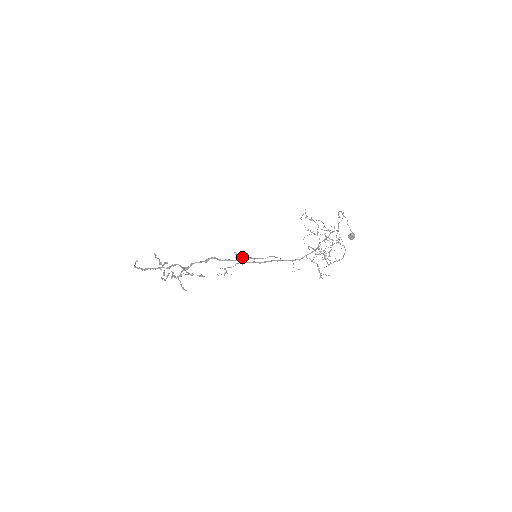
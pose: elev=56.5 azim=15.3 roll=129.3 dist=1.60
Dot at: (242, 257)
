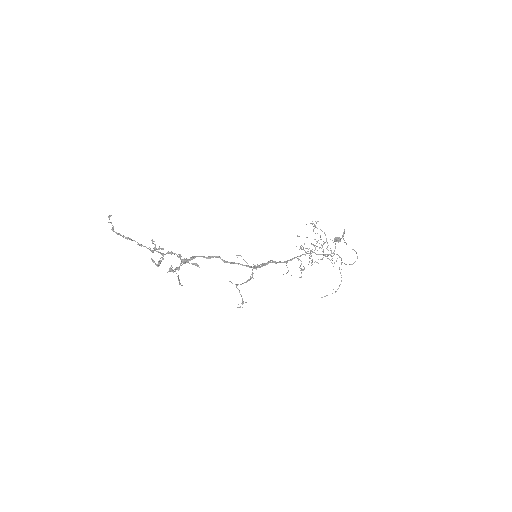
Dot at: occluded
